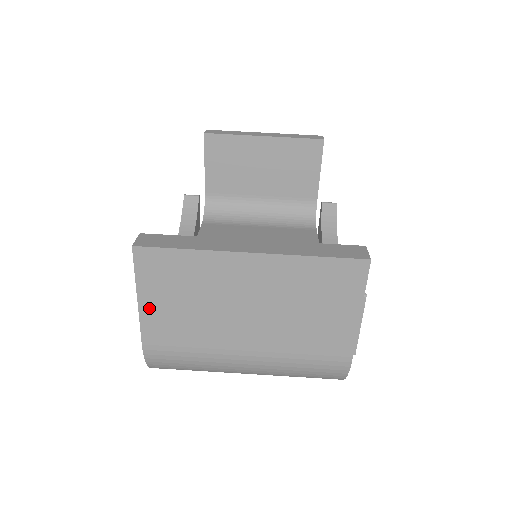
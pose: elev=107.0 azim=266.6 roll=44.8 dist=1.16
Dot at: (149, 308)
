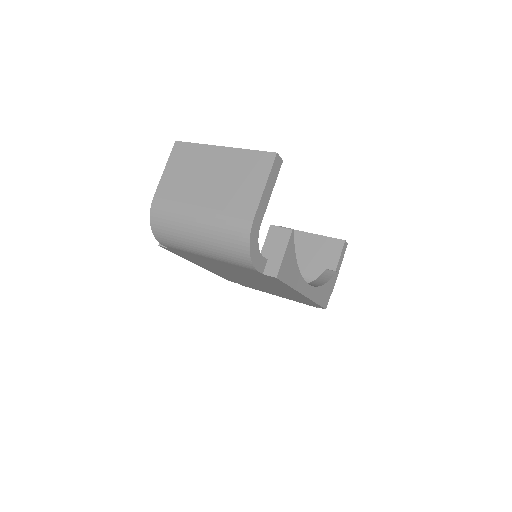
Dot at: (167, 175)
